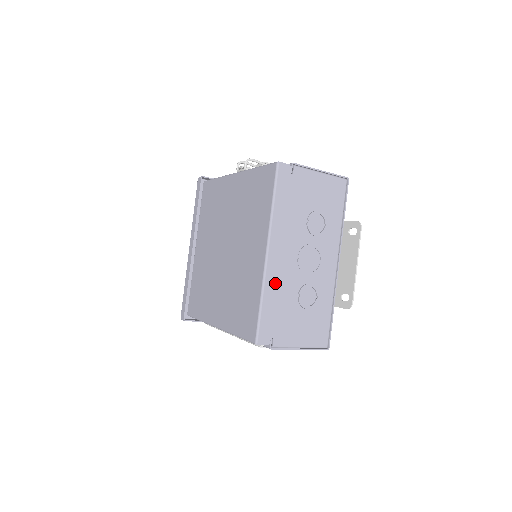
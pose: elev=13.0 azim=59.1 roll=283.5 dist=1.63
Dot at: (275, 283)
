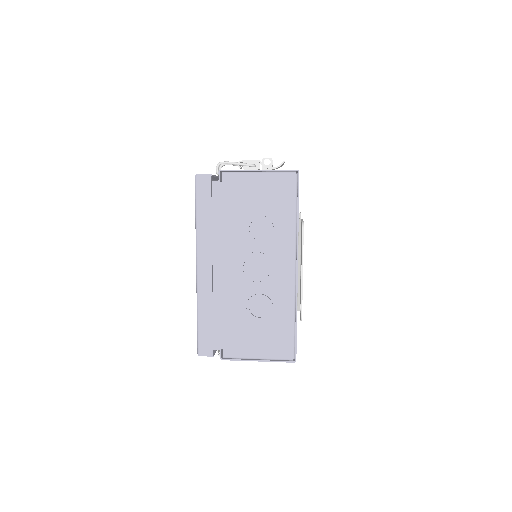
Dot at: (210, 297)
